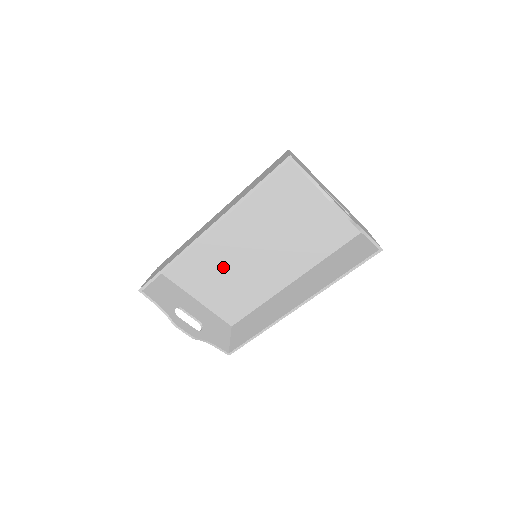
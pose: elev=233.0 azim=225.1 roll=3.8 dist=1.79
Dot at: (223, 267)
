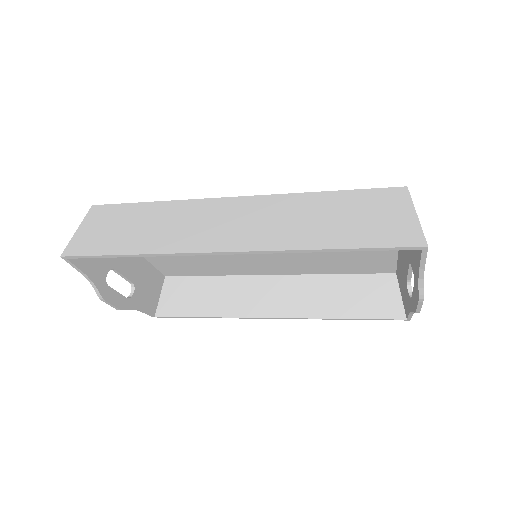
Dot at: occluded
